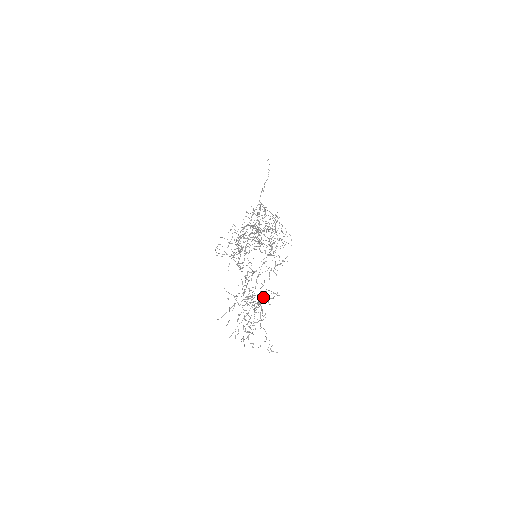
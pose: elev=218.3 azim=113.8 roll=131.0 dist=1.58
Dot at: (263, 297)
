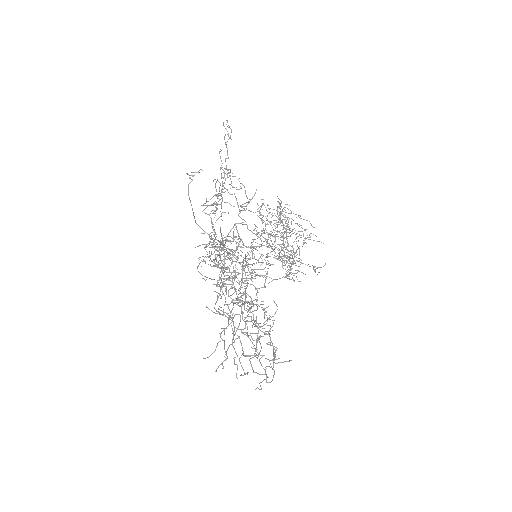
Dot at: occluded
